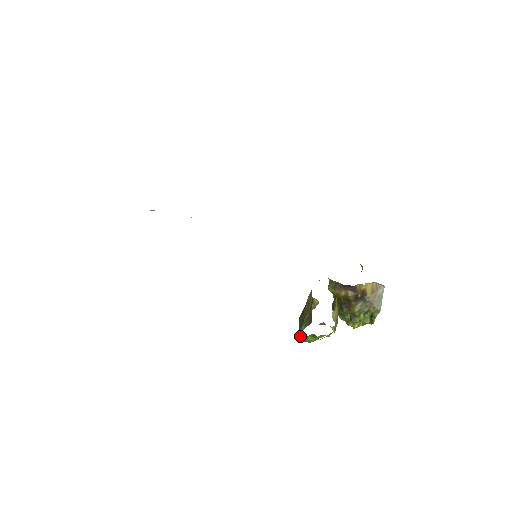
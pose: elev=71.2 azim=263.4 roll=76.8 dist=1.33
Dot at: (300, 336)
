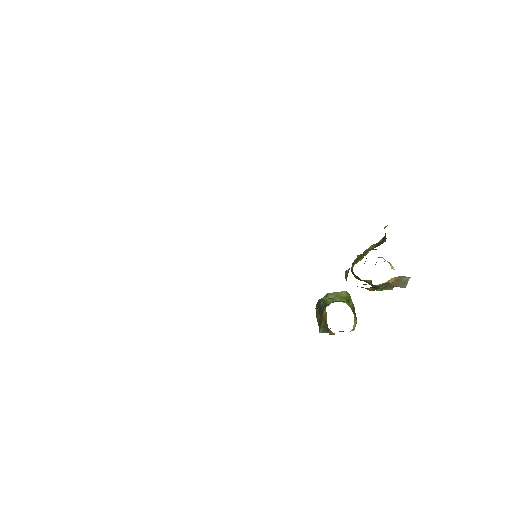
Dot at: occluded
